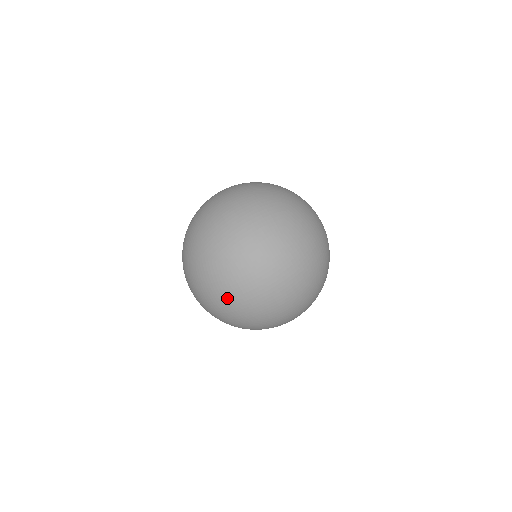
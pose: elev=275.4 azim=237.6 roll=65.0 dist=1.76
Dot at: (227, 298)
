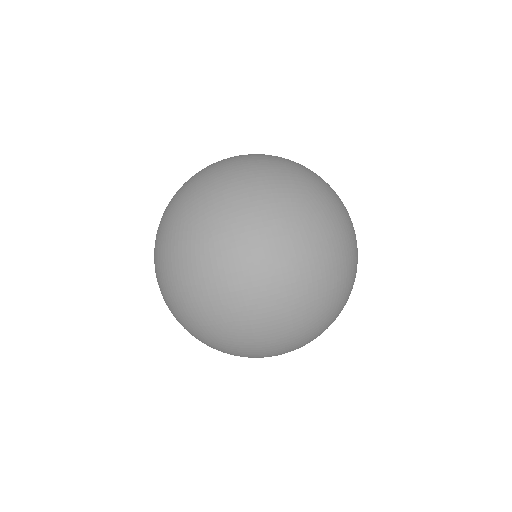
Dot at: (192, 284)
